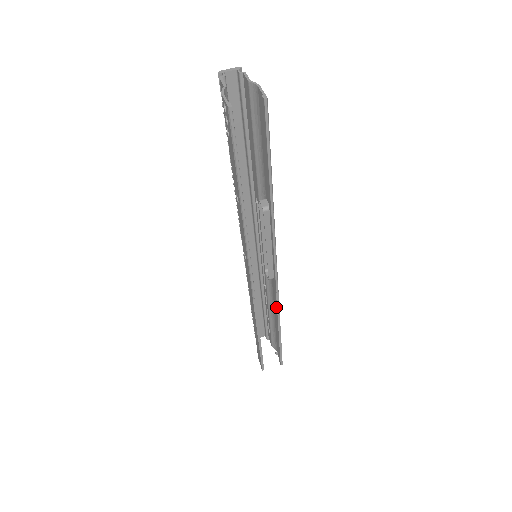
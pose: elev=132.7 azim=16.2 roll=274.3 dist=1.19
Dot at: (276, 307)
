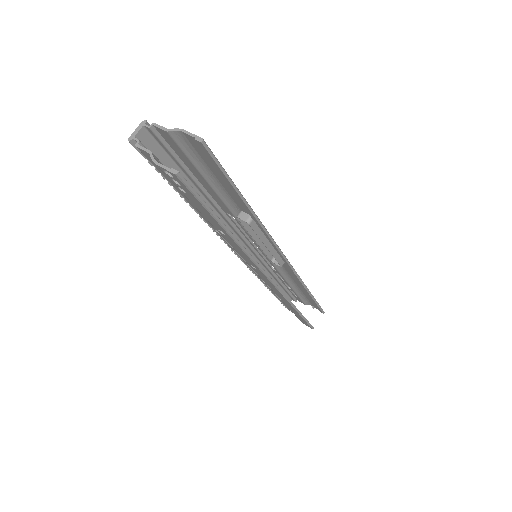
Dot at: (298, 280)
